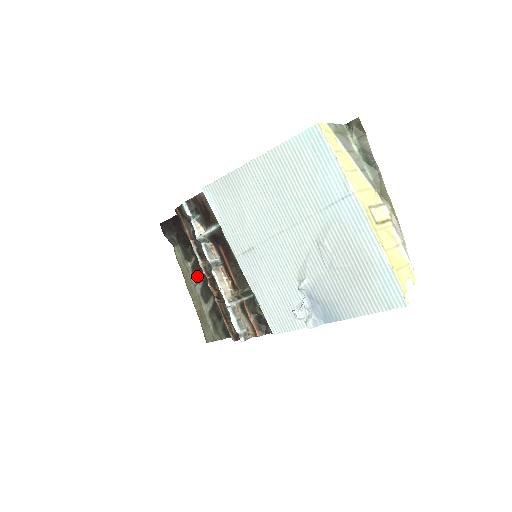
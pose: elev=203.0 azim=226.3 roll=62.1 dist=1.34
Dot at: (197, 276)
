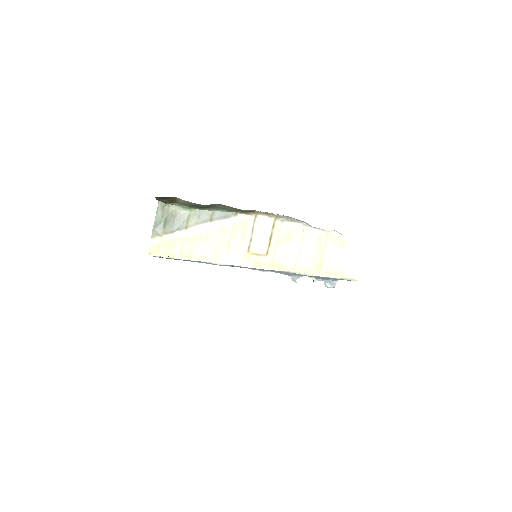
Dot at: occluded
